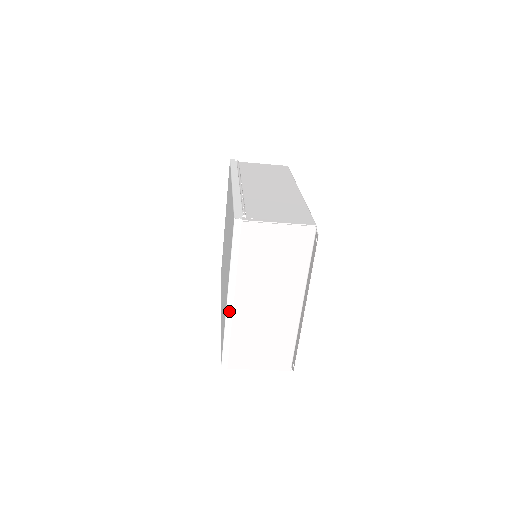
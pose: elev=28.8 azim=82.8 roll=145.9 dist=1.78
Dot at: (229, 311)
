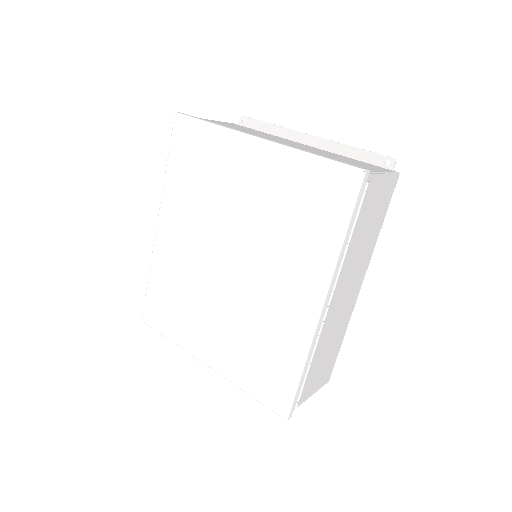
Dot at: (199, 358)
